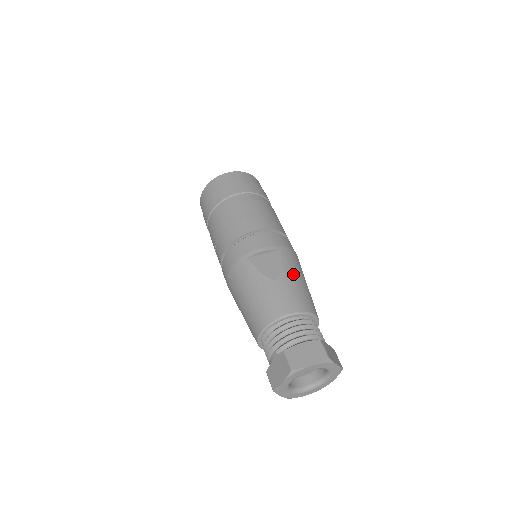
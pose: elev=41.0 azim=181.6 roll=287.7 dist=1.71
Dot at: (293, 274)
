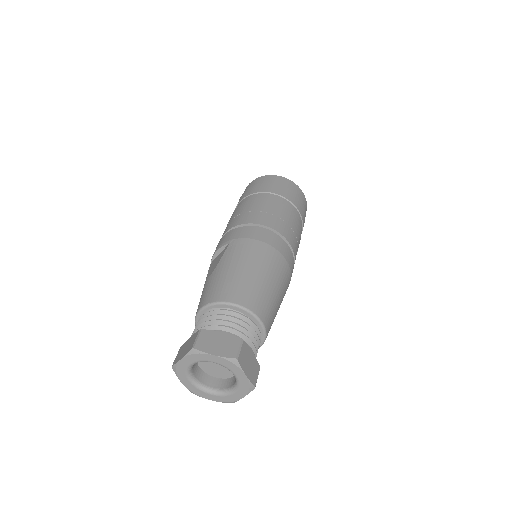
Dot at: (227, 265)
